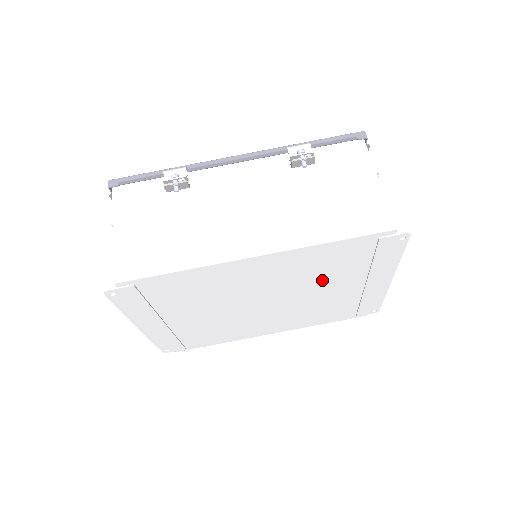
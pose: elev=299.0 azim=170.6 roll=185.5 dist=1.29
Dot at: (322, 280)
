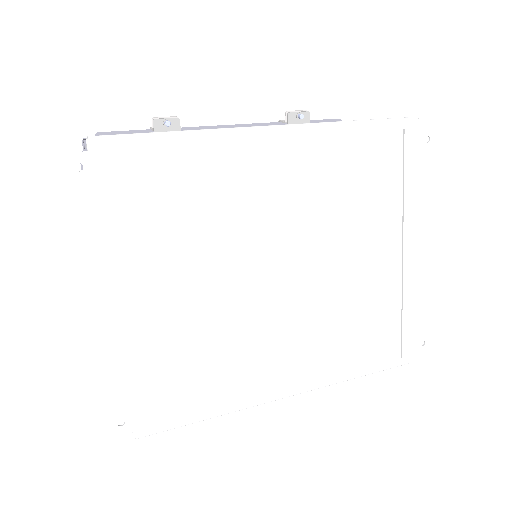
Dot at: (352, 223)
